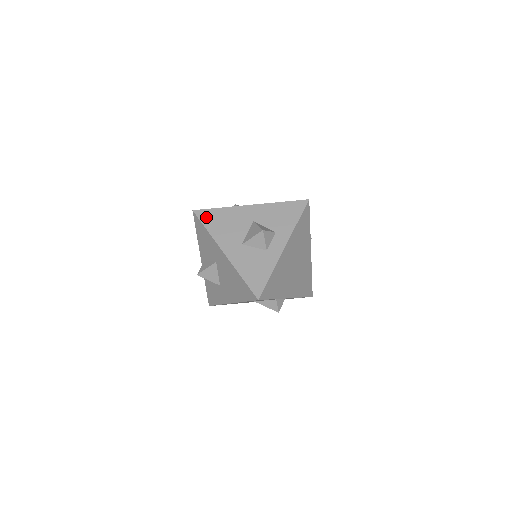
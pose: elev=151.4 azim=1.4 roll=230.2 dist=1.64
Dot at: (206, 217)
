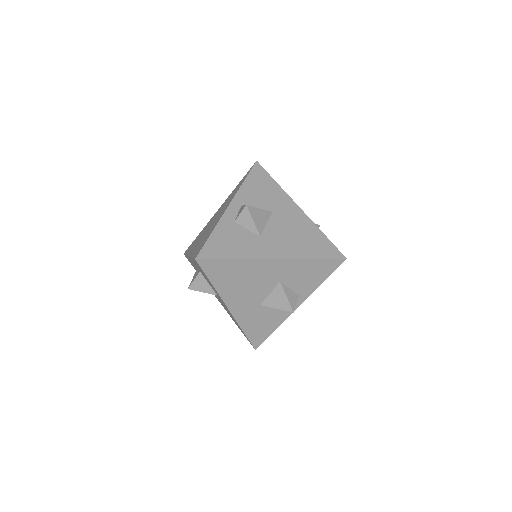
Dot at: occluded
